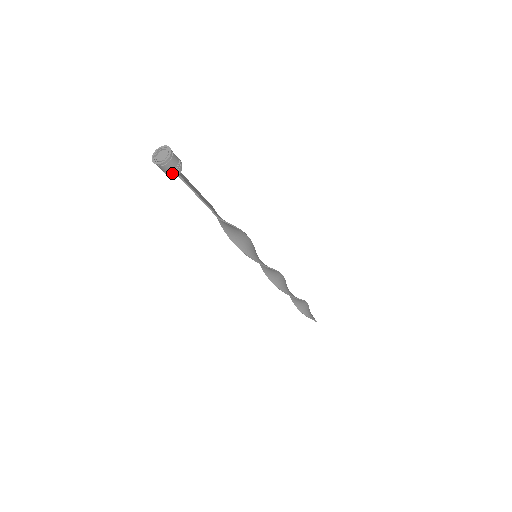
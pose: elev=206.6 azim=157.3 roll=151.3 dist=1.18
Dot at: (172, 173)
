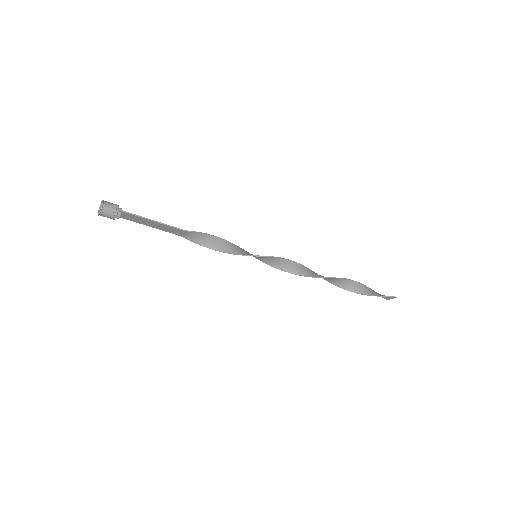
Dot at: (115, 211)
